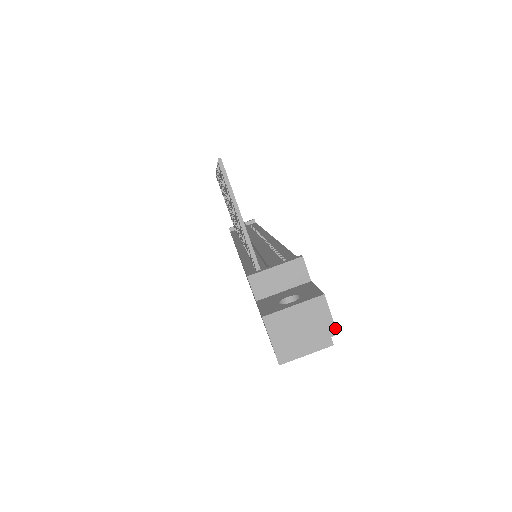
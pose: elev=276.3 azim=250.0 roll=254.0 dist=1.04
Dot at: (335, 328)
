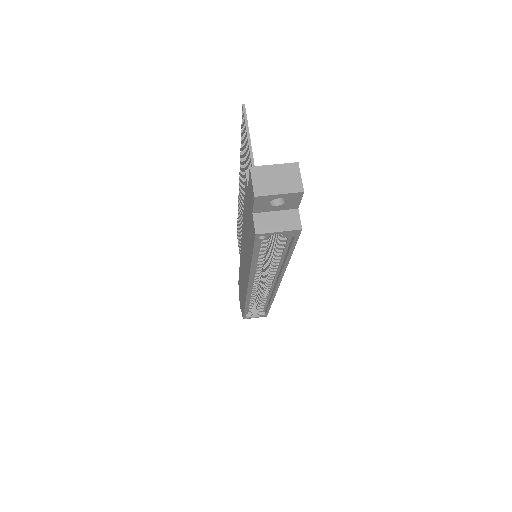
Dot at: occluded
